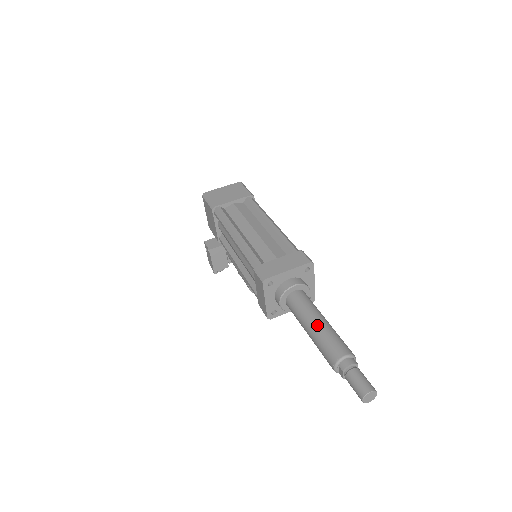
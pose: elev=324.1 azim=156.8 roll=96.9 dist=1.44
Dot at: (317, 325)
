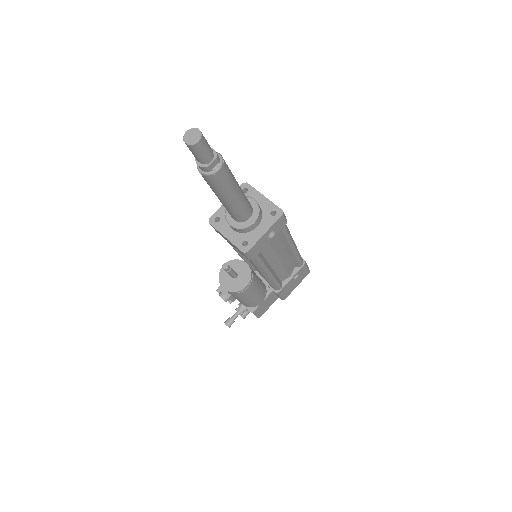
Dot at: occluded
